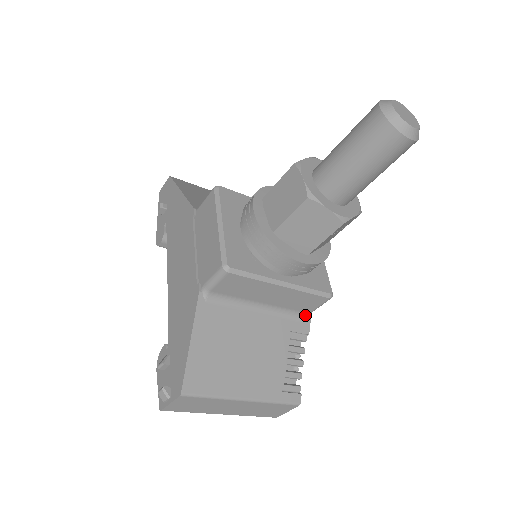
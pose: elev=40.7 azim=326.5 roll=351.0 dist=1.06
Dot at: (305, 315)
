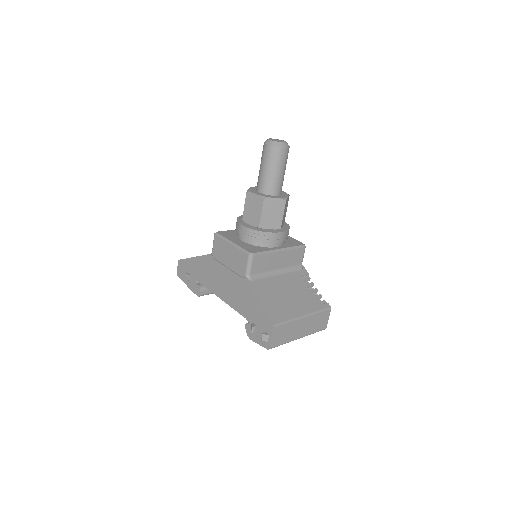
Dot at: (300, 266)
